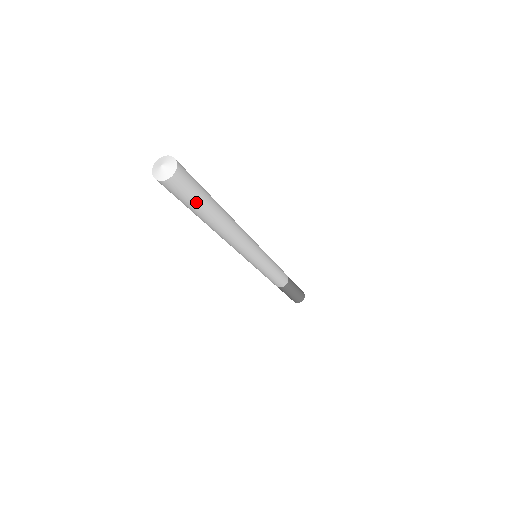
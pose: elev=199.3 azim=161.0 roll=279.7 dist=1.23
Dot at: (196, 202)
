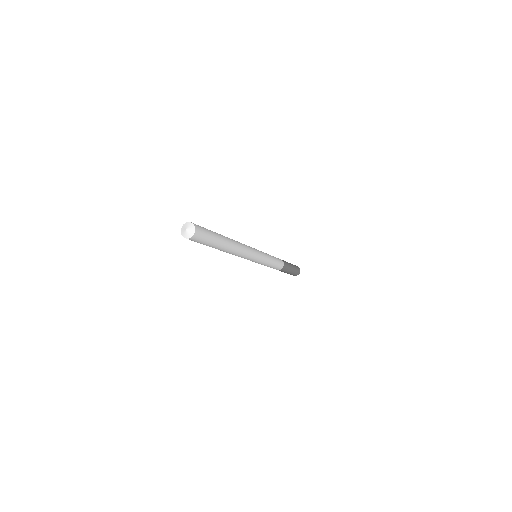
Dot at: (203, 244)
